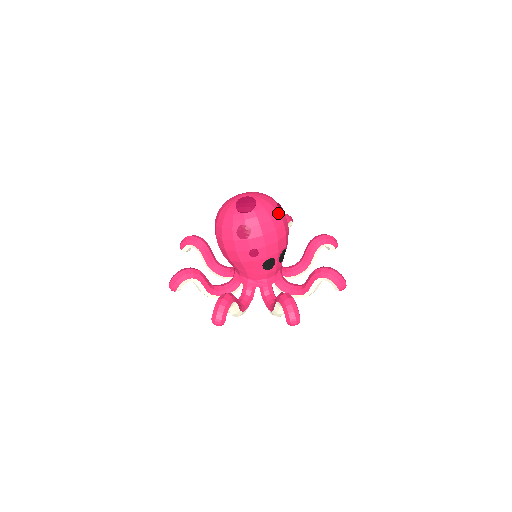
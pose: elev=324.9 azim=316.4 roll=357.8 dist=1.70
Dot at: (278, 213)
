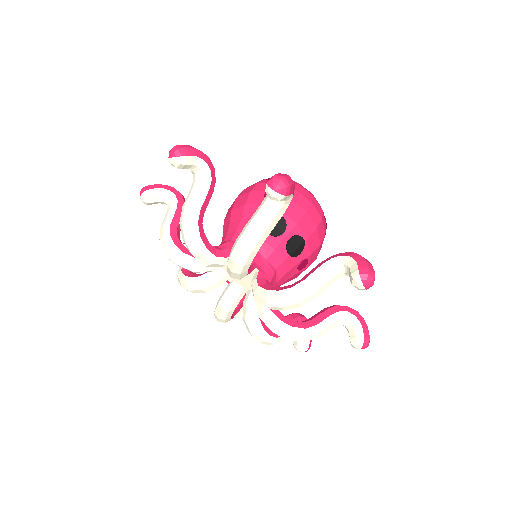
Dot at: occluded
